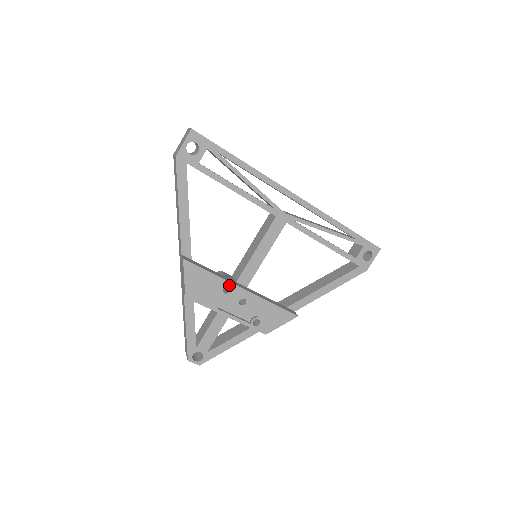
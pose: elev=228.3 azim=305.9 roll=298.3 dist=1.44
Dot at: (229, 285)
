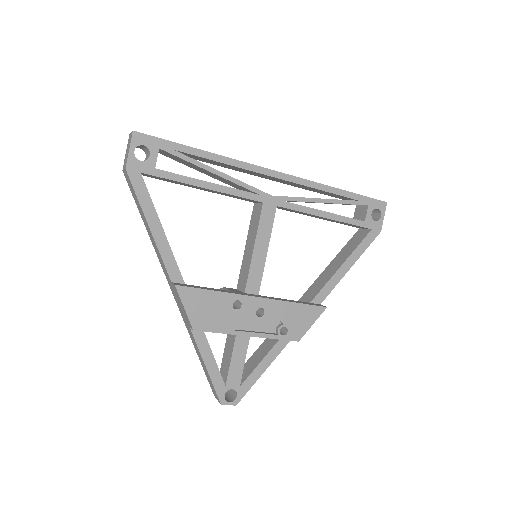
Dot at: (238, 298)
